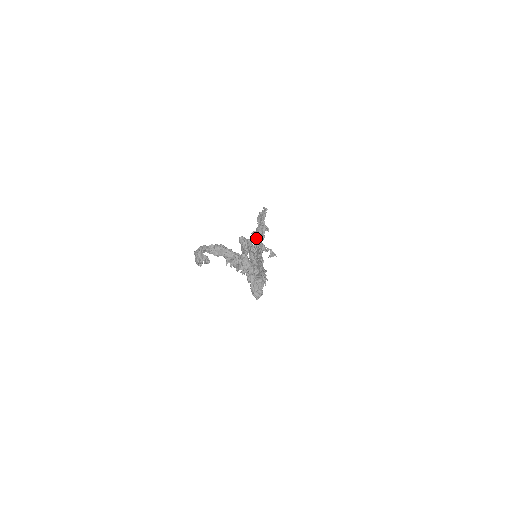
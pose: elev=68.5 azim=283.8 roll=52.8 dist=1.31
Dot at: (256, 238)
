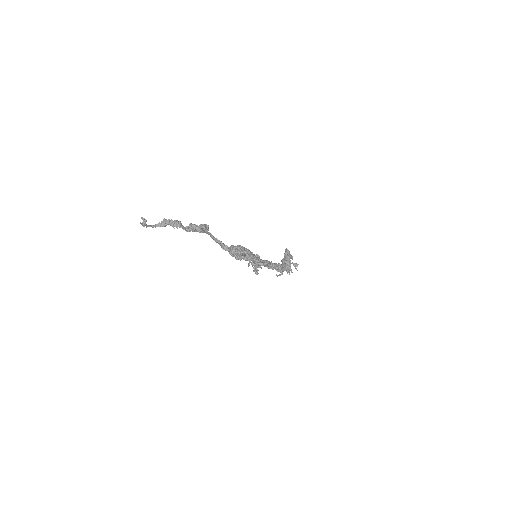
Dot at: occluded
